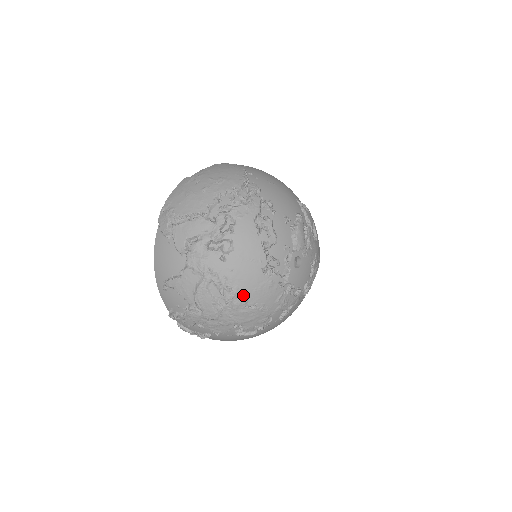
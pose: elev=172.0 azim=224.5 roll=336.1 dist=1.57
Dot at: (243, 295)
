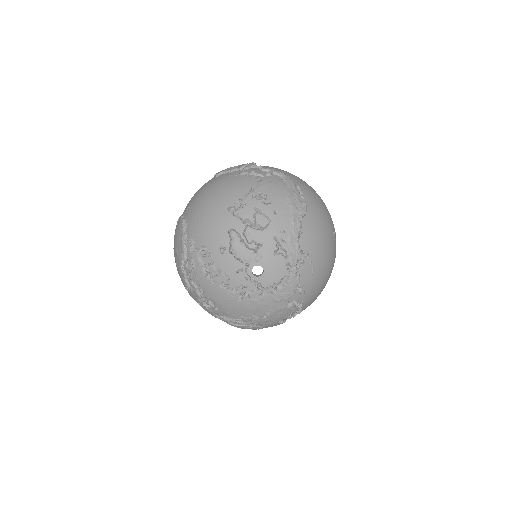
Dot at: (250, 317)
